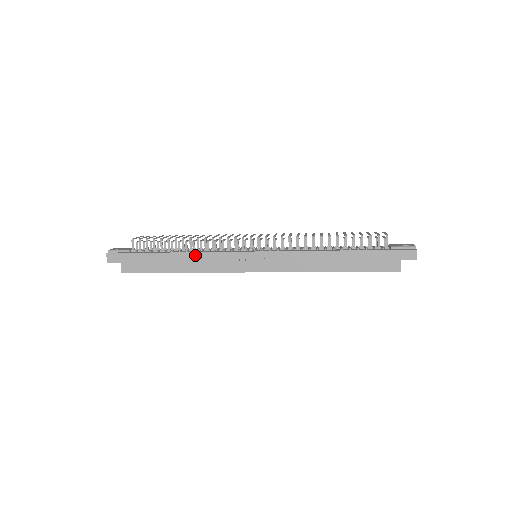
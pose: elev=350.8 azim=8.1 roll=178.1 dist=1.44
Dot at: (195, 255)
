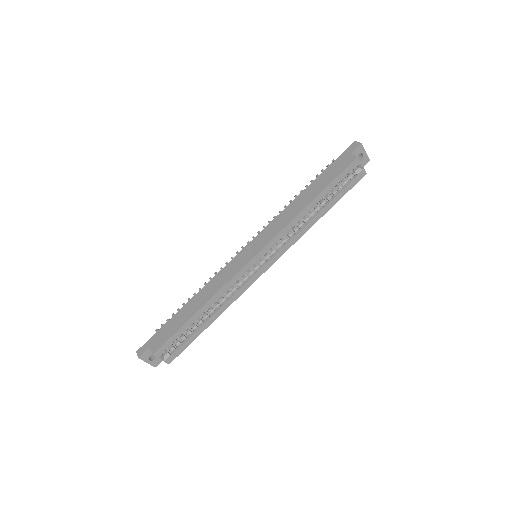
Dot at: (205, 288)
